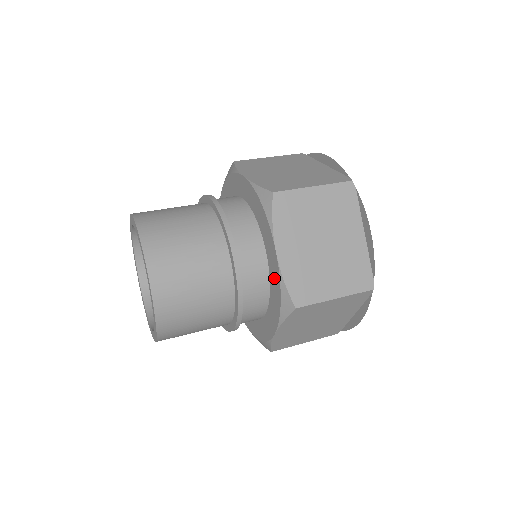
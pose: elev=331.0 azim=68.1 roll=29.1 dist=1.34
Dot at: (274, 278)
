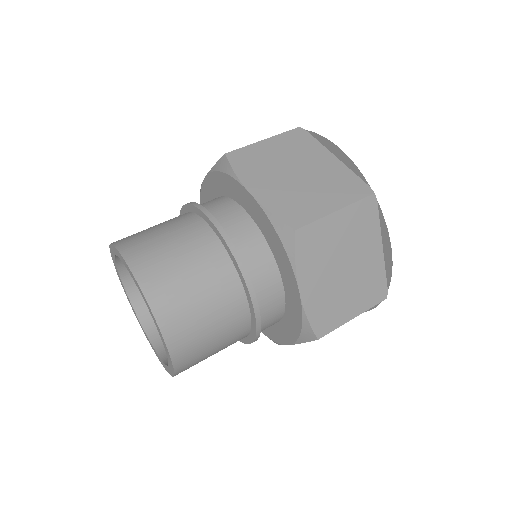
Dot at: (263, 224)
